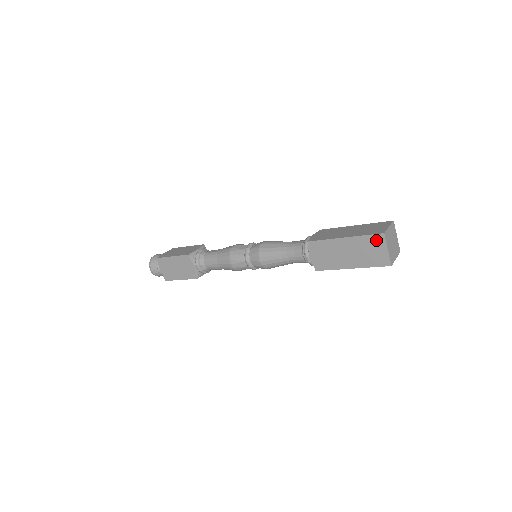
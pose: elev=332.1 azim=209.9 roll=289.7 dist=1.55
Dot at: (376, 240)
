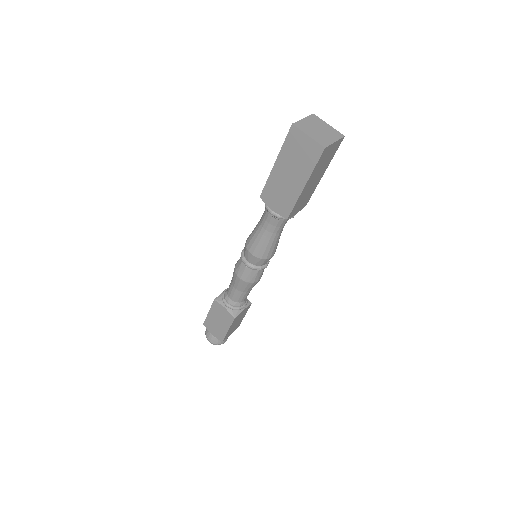
Dot at: (293, 137)
